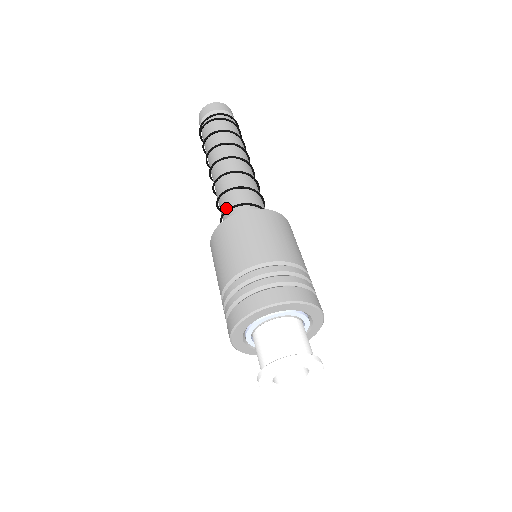
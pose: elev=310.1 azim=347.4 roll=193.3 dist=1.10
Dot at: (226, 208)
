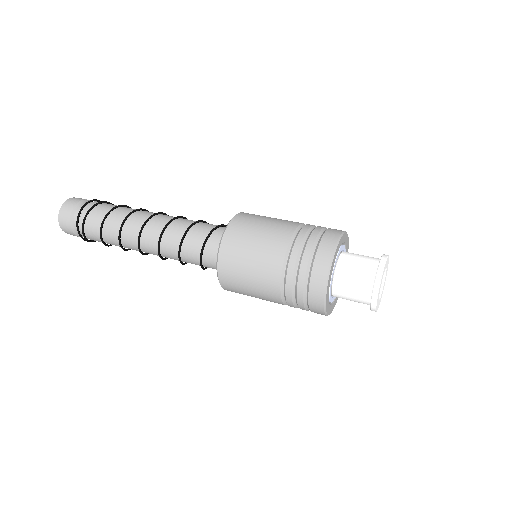
Dot at: (197, 261)
